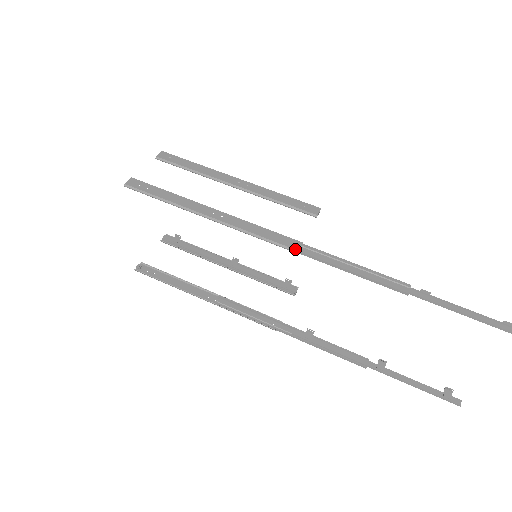
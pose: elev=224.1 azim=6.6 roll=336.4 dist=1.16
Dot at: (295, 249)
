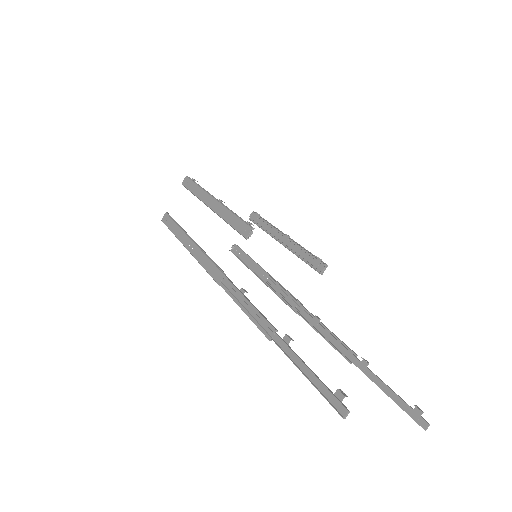
Dot at: (217, 283)
